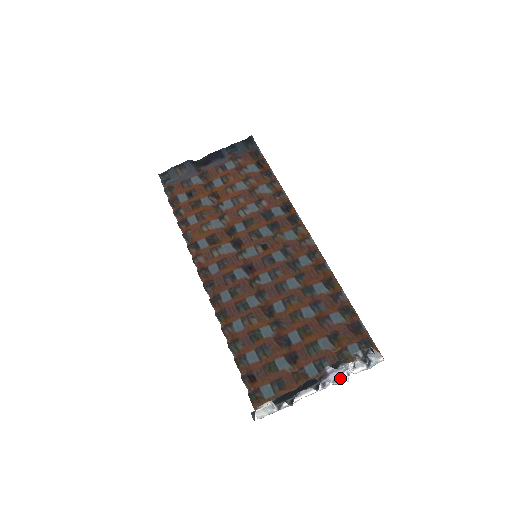
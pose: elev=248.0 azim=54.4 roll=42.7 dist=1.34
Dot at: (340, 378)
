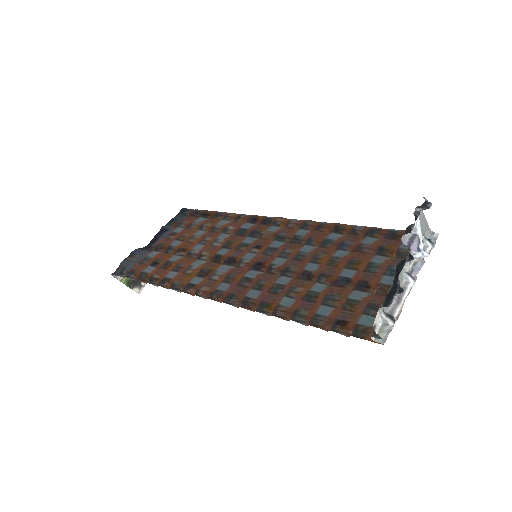
Dot at: (419, 266)
